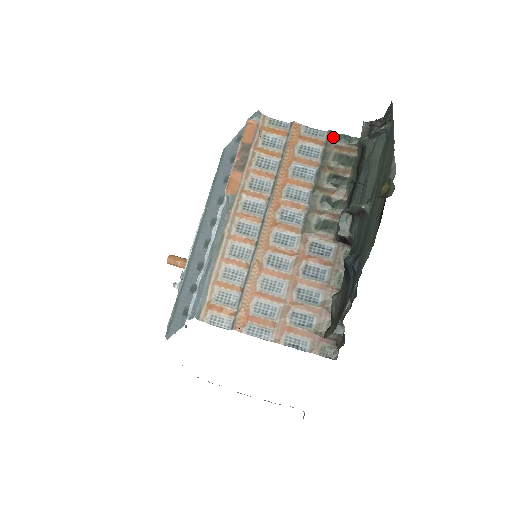
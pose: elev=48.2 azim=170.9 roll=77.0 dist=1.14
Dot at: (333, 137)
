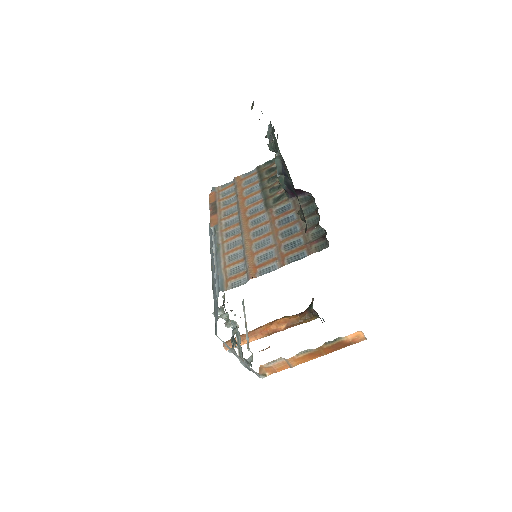
Dot at: (260, 167)
